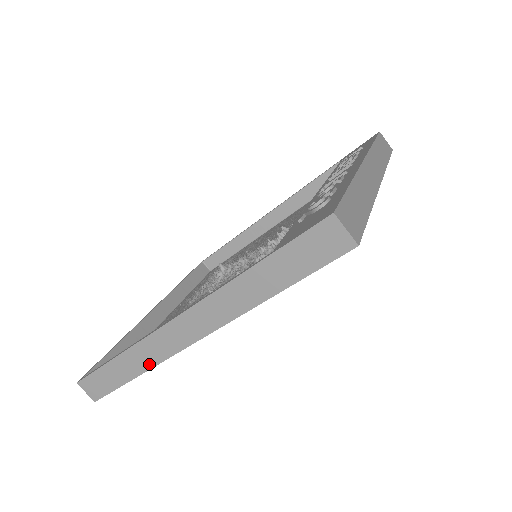
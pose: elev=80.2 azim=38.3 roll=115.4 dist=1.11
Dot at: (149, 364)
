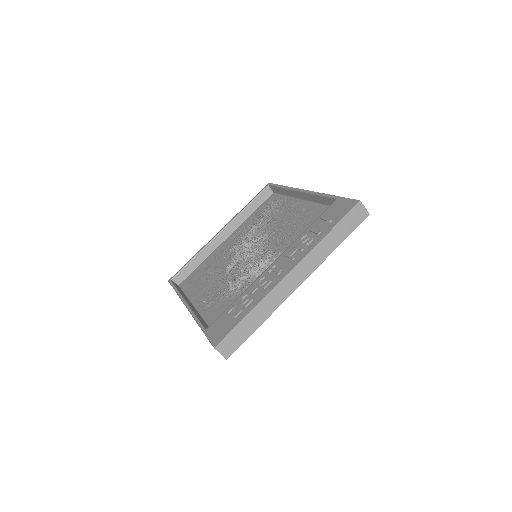
Dot at: occluded
